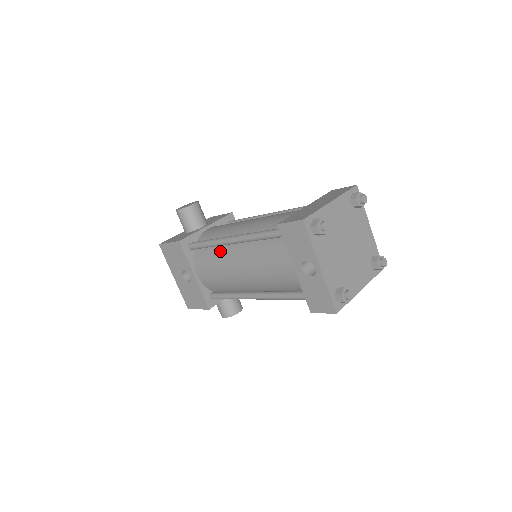
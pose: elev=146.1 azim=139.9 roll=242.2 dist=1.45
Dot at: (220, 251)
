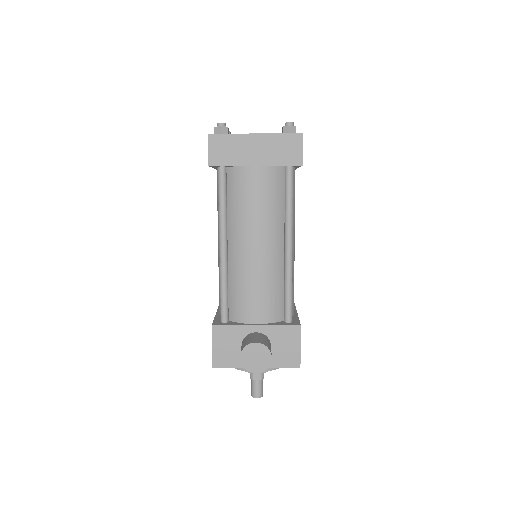
Dot at: occluded
